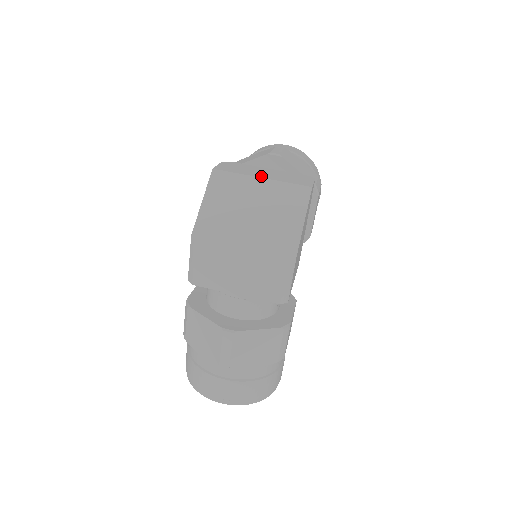
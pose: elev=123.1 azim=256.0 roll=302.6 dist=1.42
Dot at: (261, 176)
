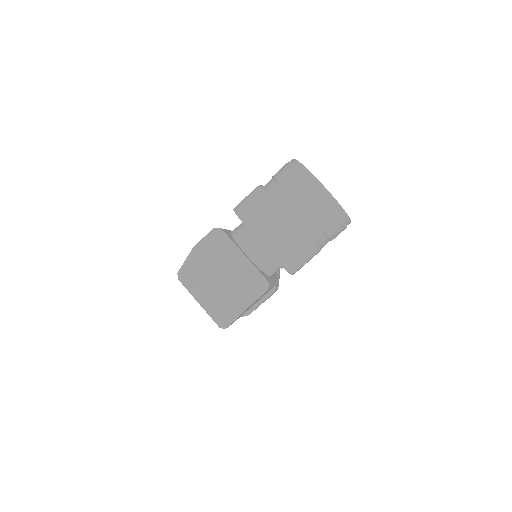
Dot at: (222, 274)
